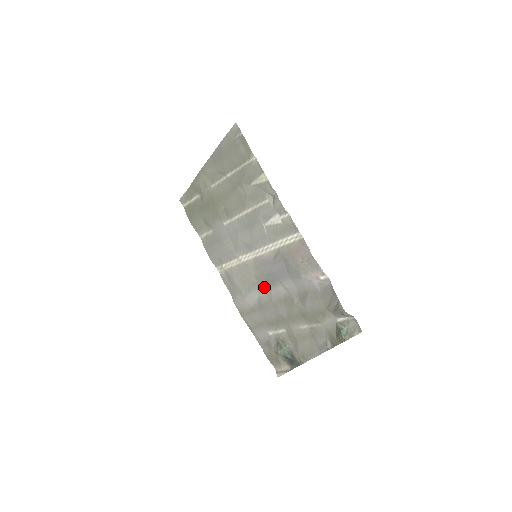
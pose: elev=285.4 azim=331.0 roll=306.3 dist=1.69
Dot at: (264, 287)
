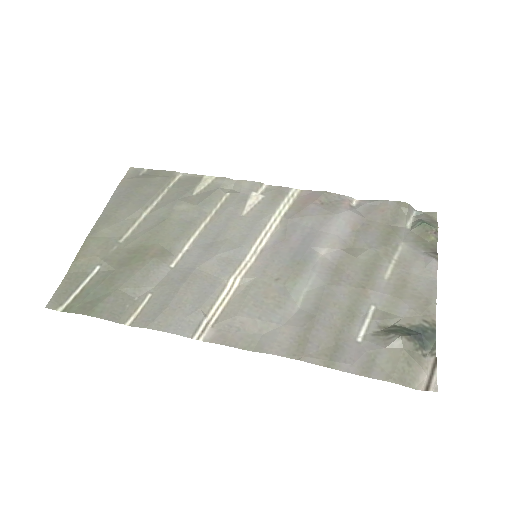
Dot at: (298, 280)
